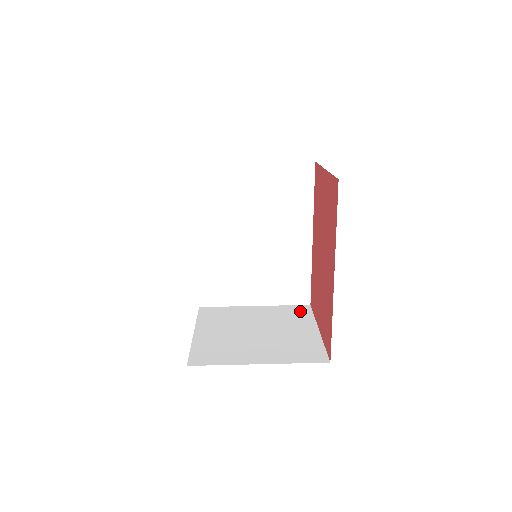
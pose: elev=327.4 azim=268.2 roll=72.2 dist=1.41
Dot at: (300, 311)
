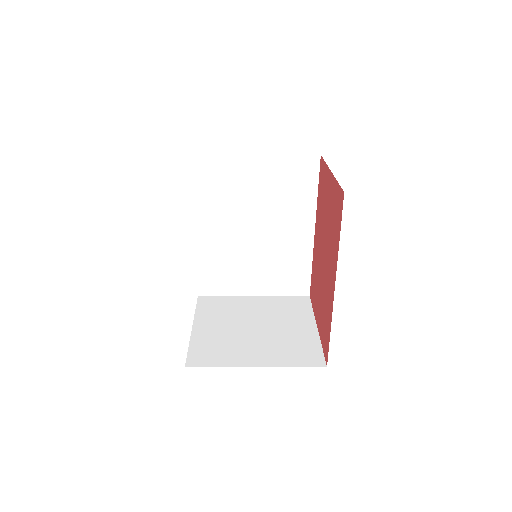
Dot at: (299, 304)
